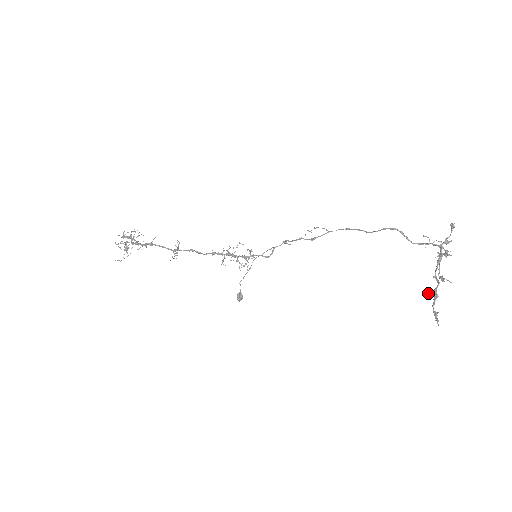
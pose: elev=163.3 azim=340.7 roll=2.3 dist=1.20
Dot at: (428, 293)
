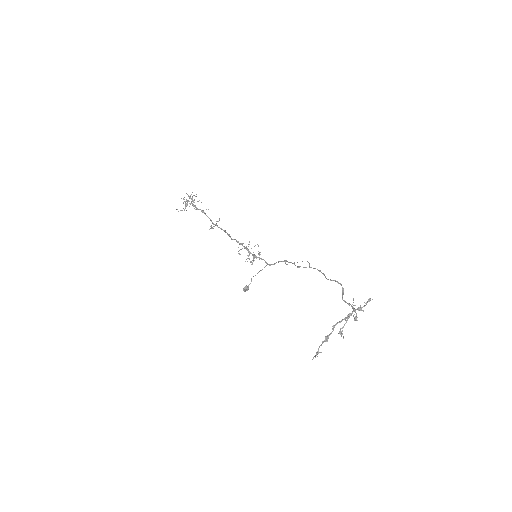
Dot at: occluded
